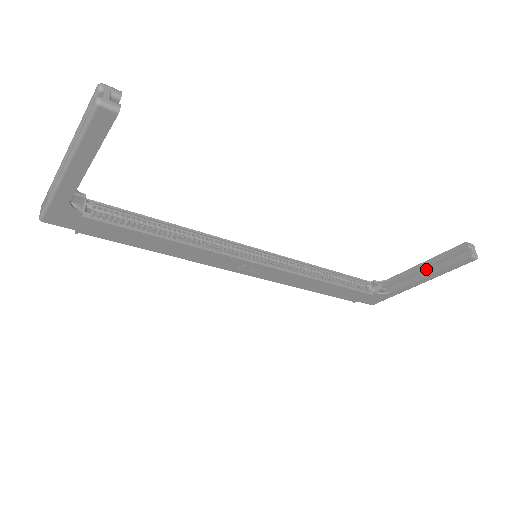
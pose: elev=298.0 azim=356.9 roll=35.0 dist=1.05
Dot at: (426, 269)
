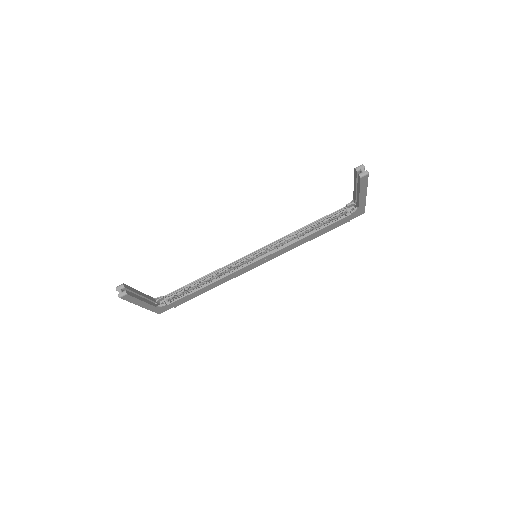
Dot at: occluded
